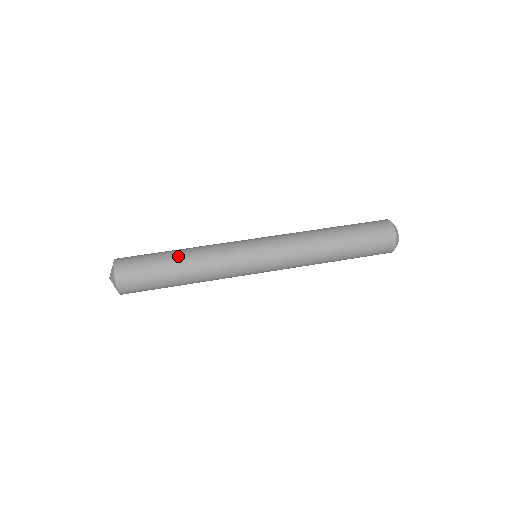
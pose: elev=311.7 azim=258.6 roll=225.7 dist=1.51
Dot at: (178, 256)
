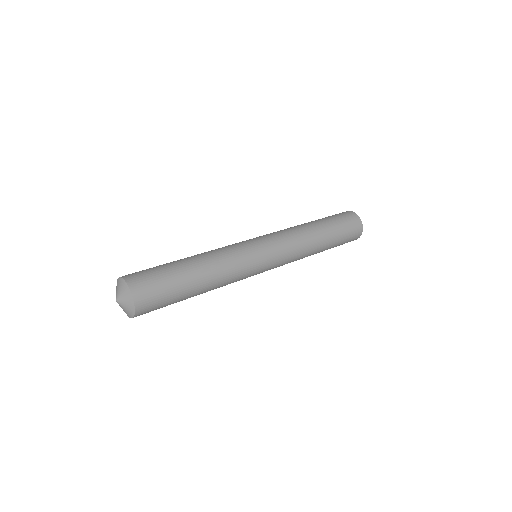
Dot at: (197, 273)
